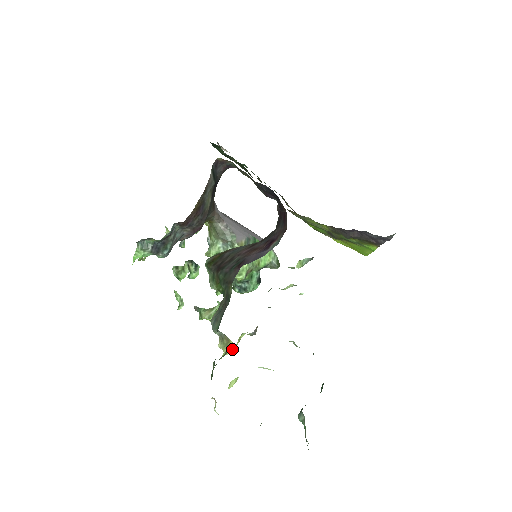
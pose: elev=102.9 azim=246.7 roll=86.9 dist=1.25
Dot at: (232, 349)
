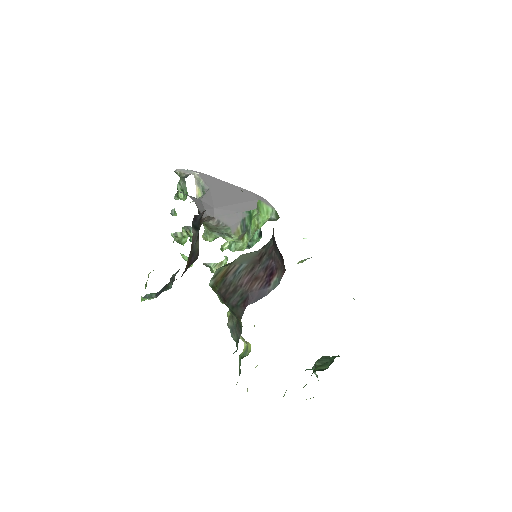
Dot at: occluded
